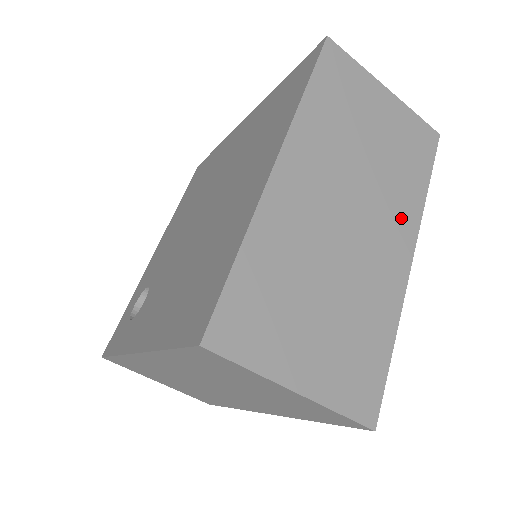
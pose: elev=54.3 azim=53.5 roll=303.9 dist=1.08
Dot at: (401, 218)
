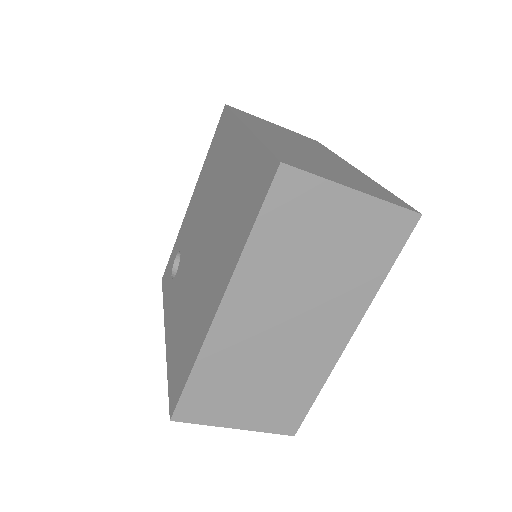
Dot at: (346, 310)
